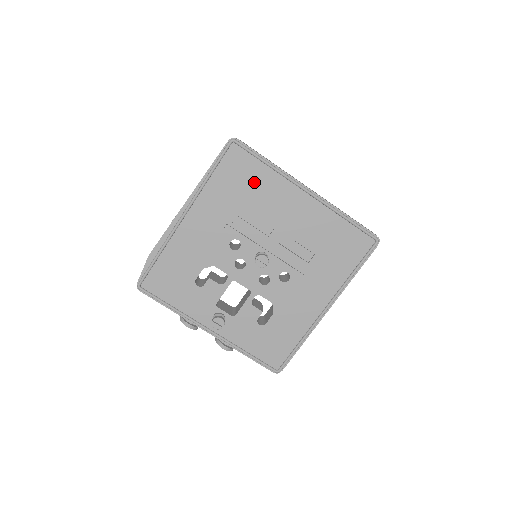
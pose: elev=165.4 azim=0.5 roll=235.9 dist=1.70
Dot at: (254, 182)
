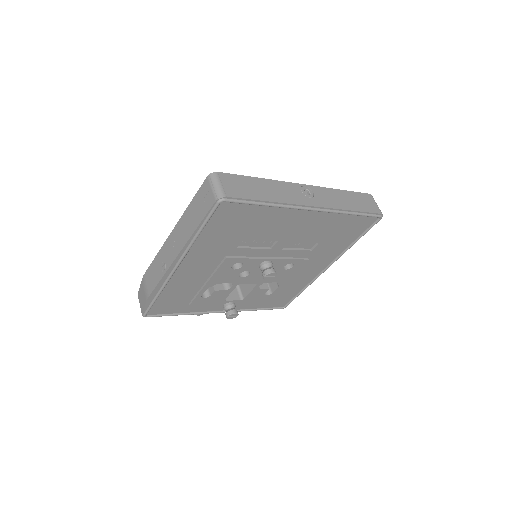
Dot at: (251, 221)
